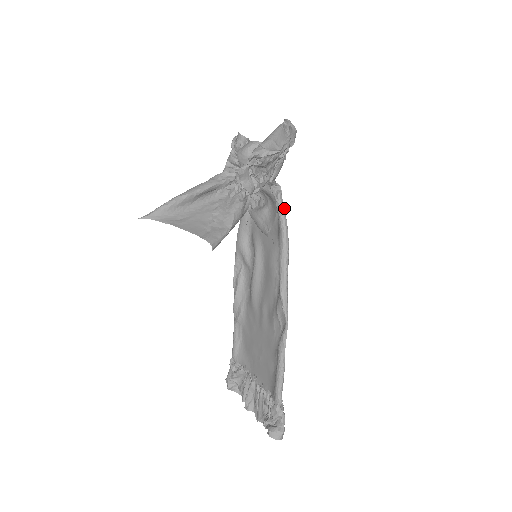
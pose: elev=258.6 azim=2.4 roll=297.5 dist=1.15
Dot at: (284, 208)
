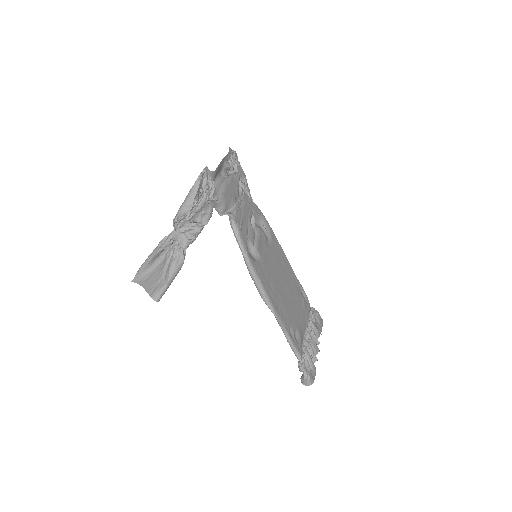
Dot at: (237, 232)
